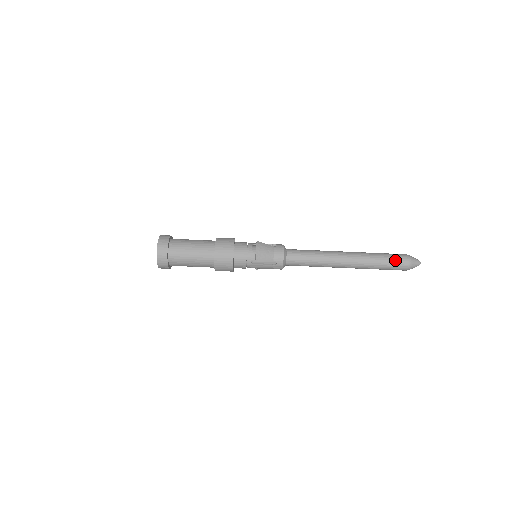
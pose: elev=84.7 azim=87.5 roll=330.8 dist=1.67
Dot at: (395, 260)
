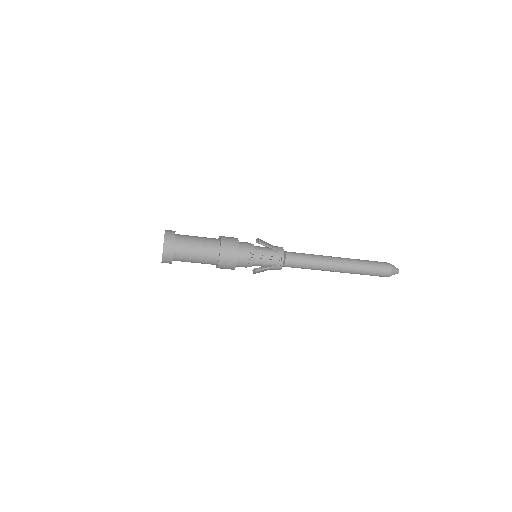
Dot at: occluded
